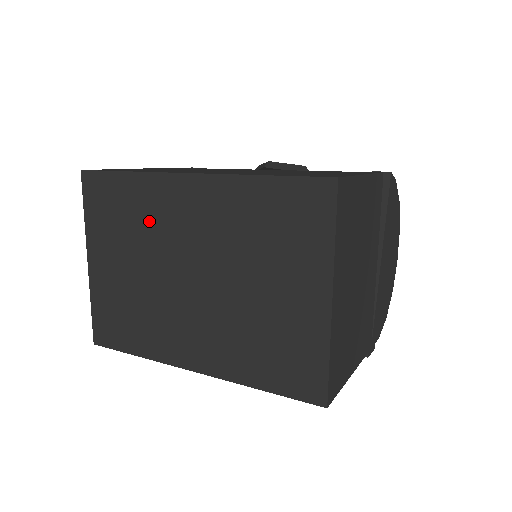
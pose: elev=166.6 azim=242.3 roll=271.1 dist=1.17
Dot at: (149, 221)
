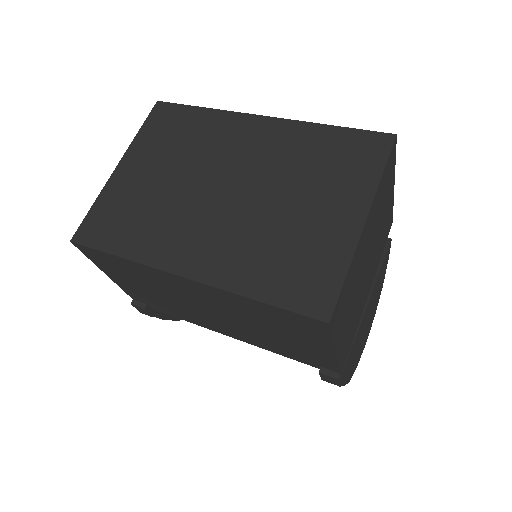
Dot at: (205, 143)
